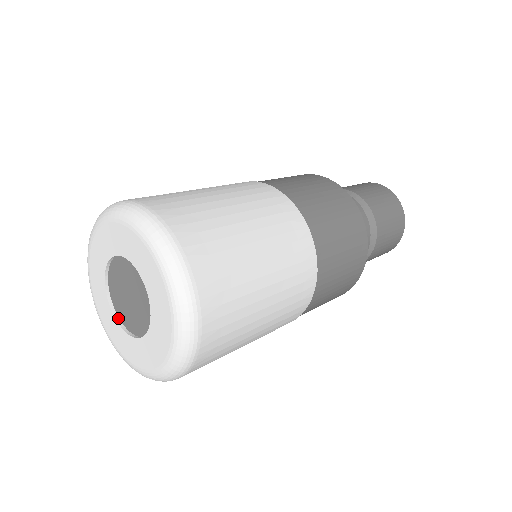
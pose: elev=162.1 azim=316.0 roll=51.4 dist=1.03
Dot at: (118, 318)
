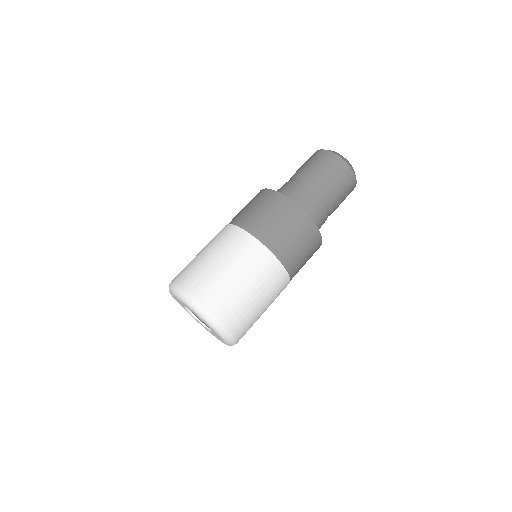
Dot at: (199, 320)
